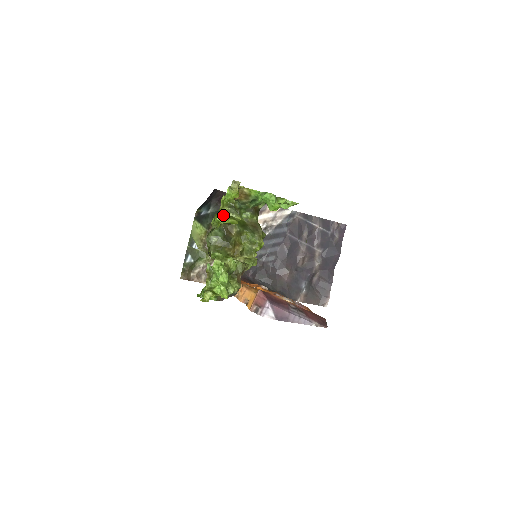
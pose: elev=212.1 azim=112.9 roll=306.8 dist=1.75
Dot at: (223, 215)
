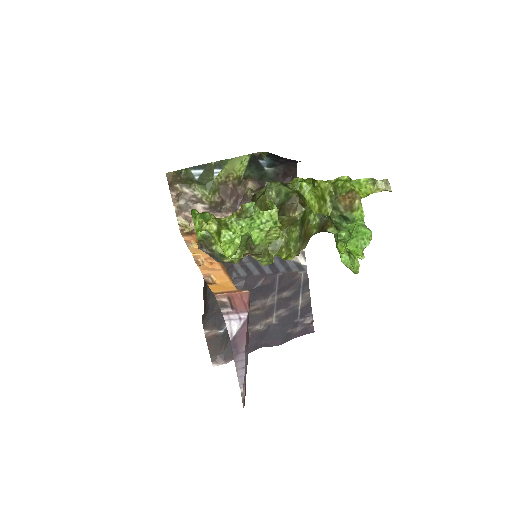
Dot at: (319, 189)
